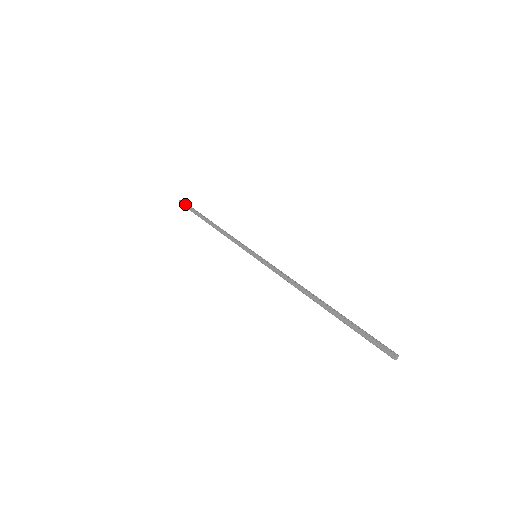
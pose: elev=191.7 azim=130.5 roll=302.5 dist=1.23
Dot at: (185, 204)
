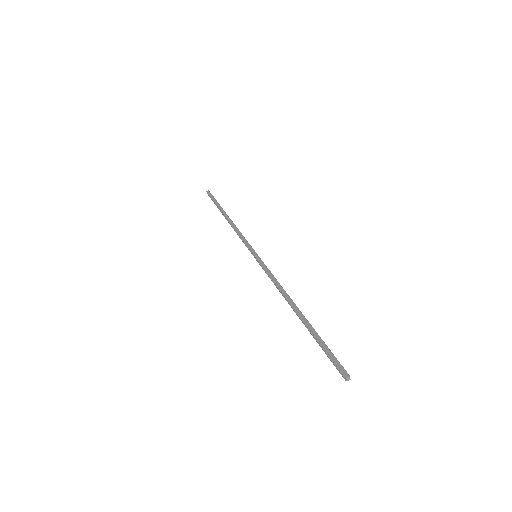
Dot at: (212, 195)
